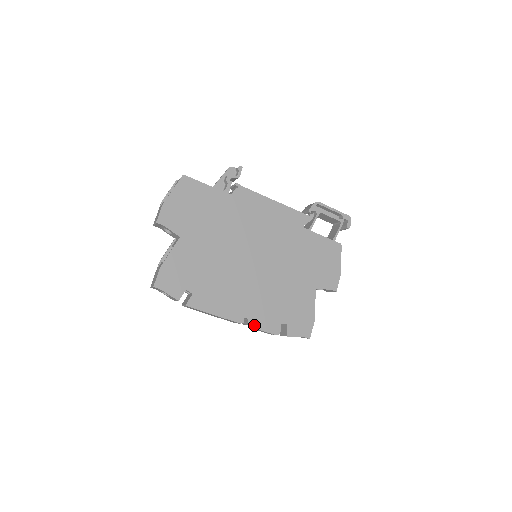
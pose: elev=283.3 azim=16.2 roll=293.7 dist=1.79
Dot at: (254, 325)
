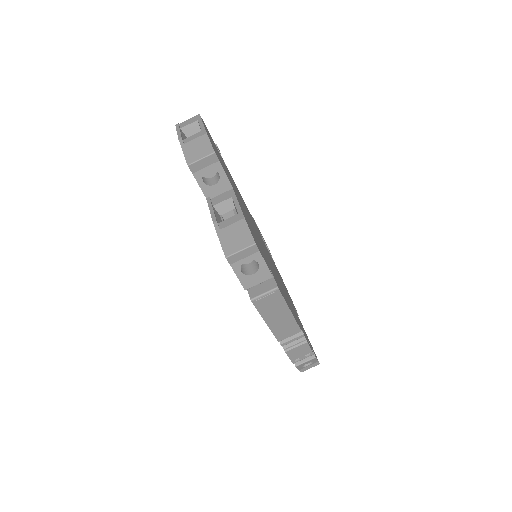
Dot at: (302, 338)
